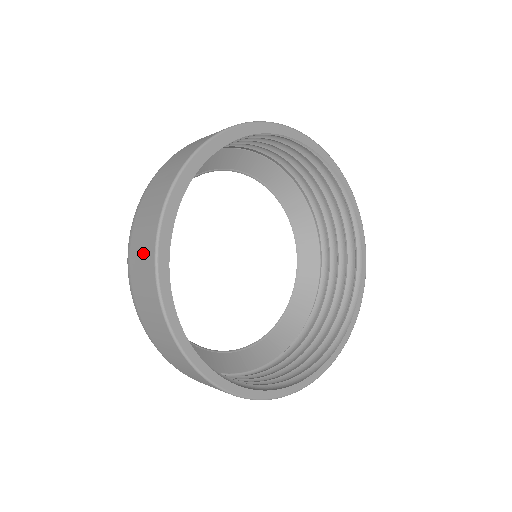
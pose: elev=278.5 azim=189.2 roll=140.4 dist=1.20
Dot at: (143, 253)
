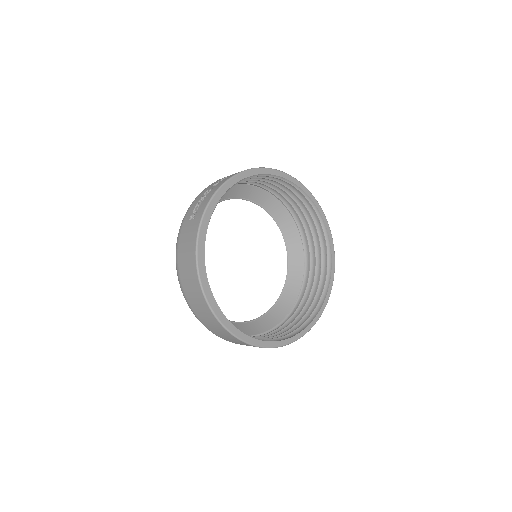
Dot at: (211, 322)
